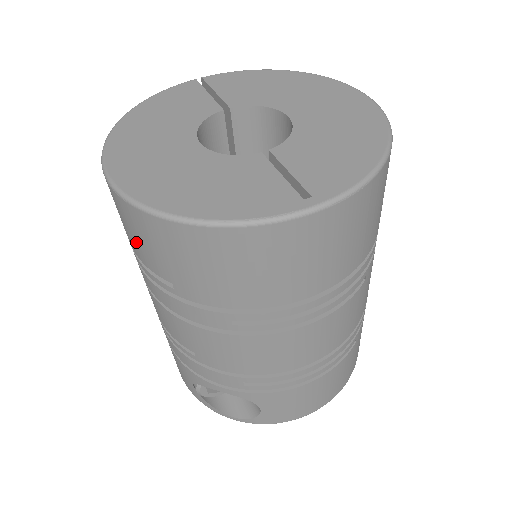
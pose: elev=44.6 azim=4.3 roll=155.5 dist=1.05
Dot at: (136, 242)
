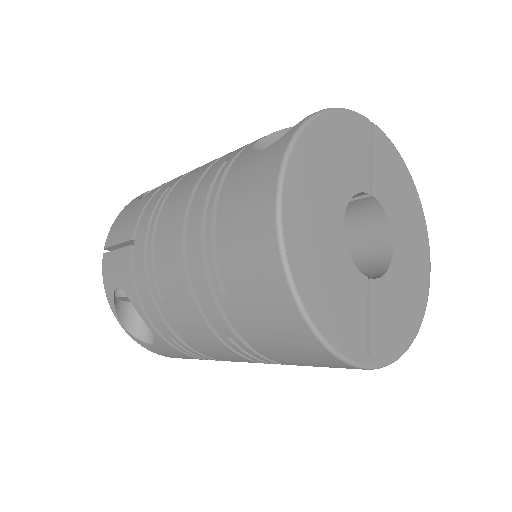
Dot at: (237, 249)
